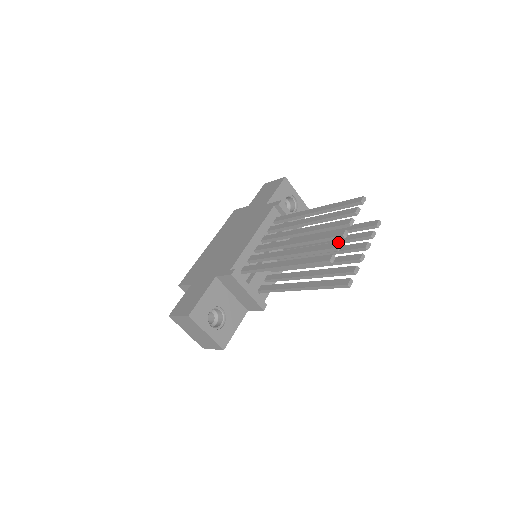
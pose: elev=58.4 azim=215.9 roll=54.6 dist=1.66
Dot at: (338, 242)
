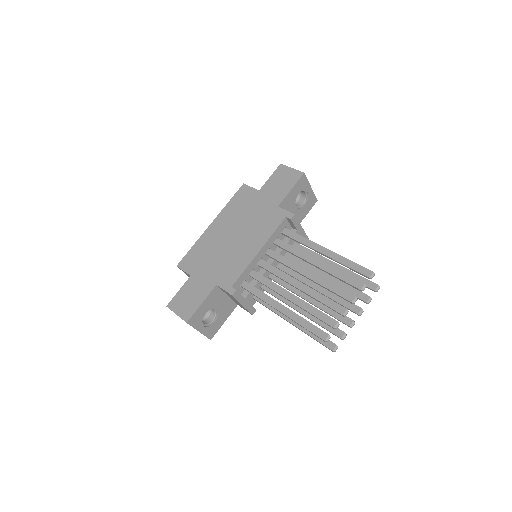
Dot at: (337, 322)
